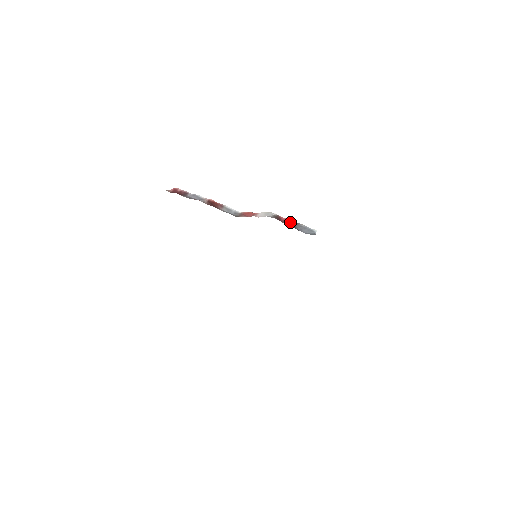
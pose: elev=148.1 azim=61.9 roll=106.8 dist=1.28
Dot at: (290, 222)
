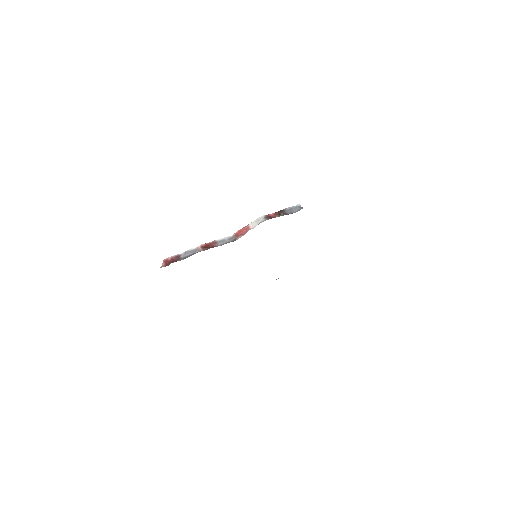
Dot at: (279, 213)
